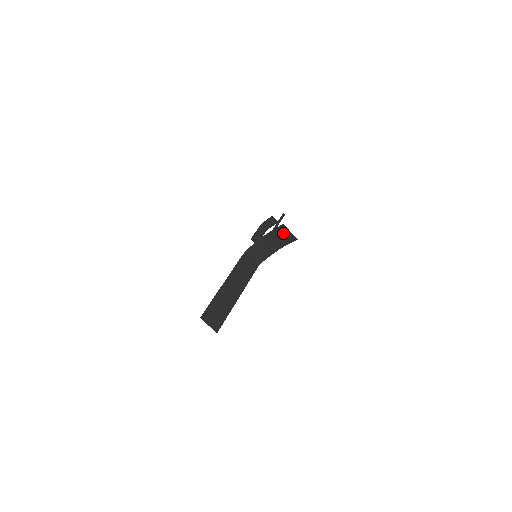
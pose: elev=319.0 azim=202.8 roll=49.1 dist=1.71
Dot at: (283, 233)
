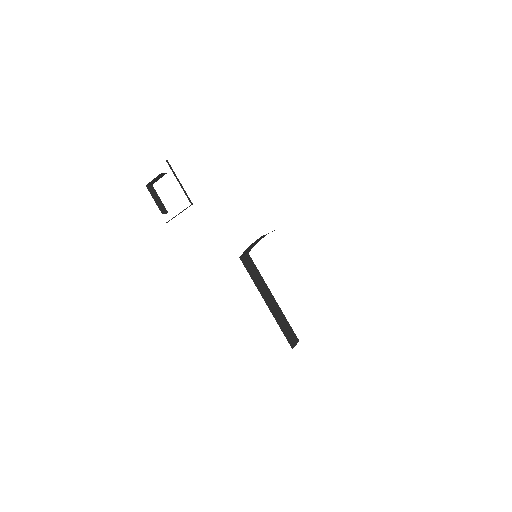
Dot at: occluded
